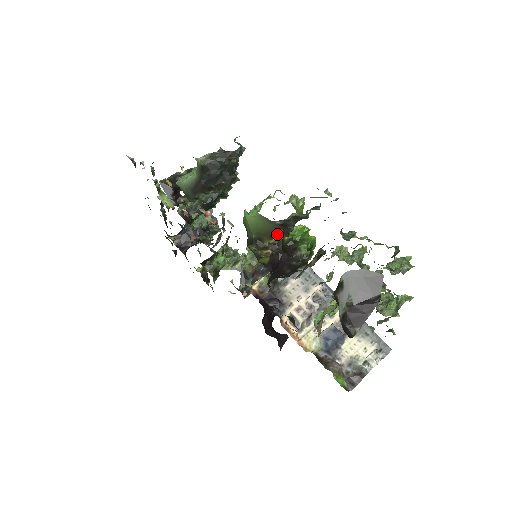
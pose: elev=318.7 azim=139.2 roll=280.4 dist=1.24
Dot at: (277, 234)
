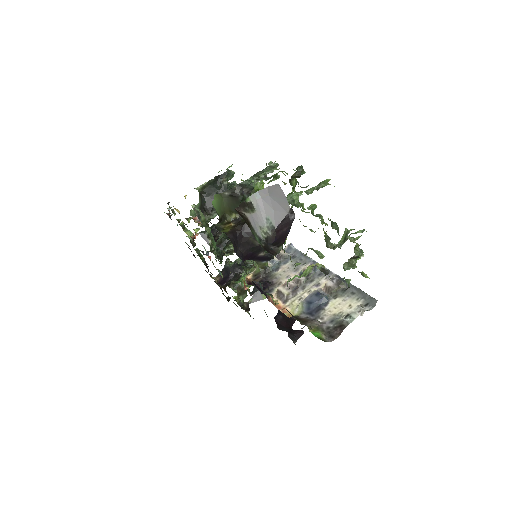
Dot at: (233, 207)
